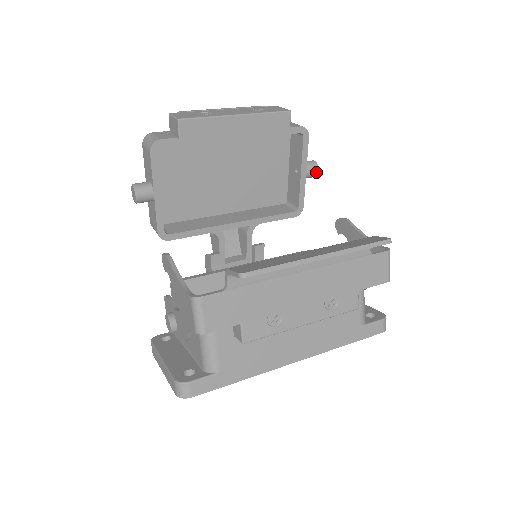
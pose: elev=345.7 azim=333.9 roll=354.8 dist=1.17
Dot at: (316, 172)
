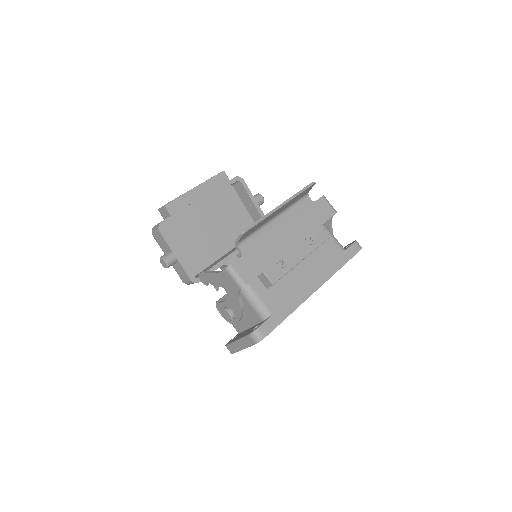
Dot at: (262, 198)
